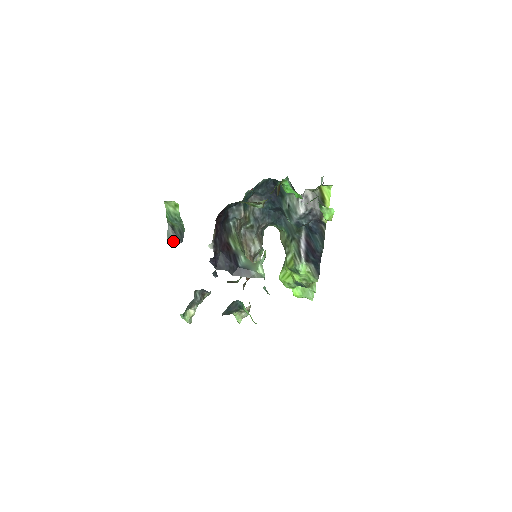
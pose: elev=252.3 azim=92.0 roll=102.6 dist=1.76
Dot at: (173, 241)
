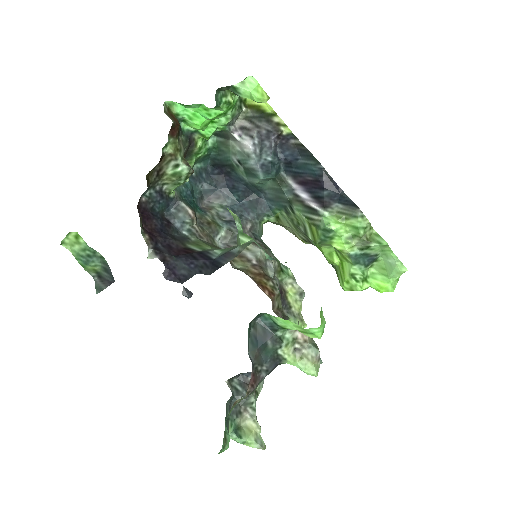
Dot at: (104, 288)
